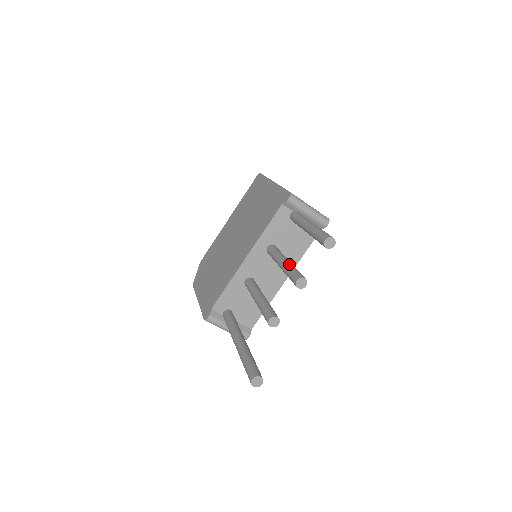
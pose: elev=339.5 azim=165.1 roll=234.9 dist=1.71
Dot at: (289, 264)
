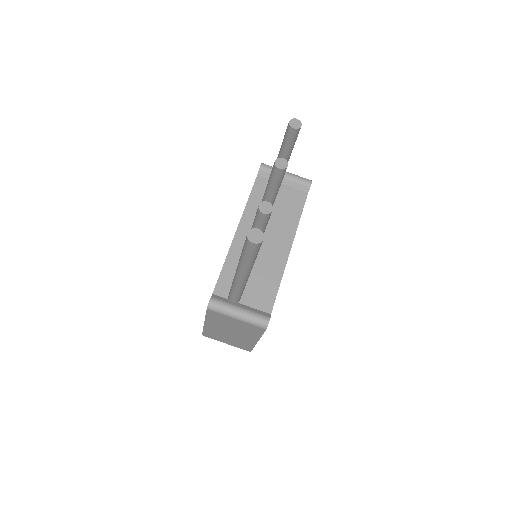
Dot at: occluded
